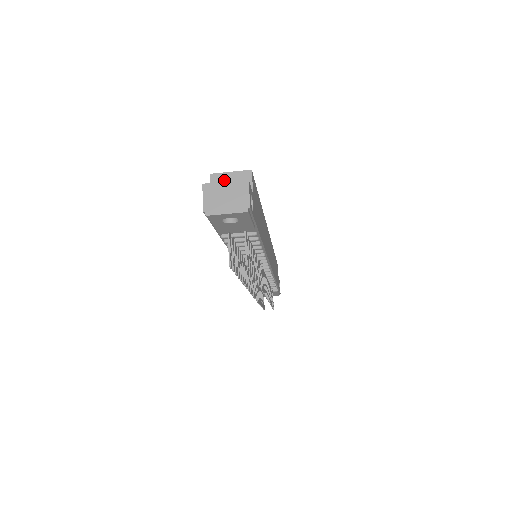
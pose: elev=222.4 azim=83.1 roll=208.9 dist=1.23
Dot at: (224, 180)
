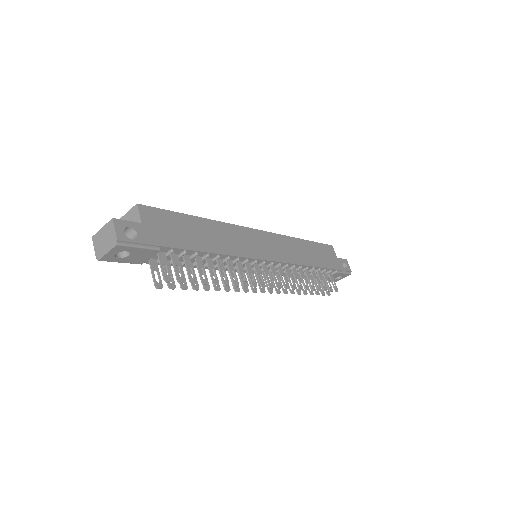
Dot at: occluded
